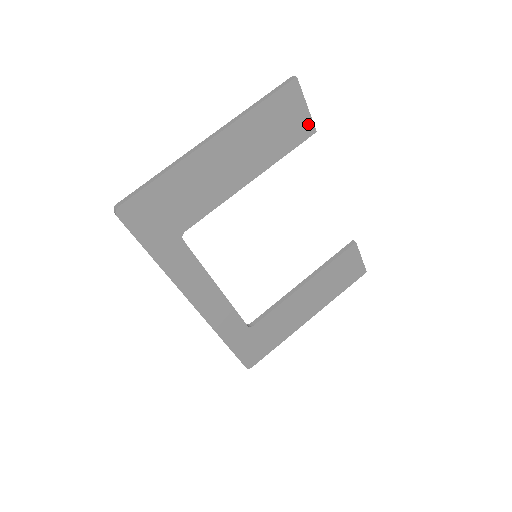
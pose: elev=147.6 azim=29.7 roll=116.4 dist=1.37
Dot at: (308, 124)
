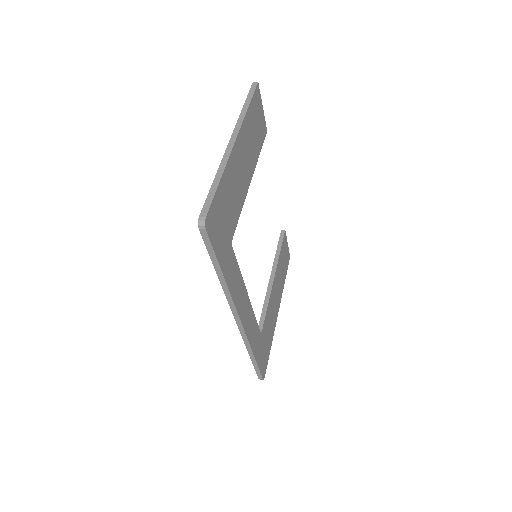
Dot at: (264, 124)
